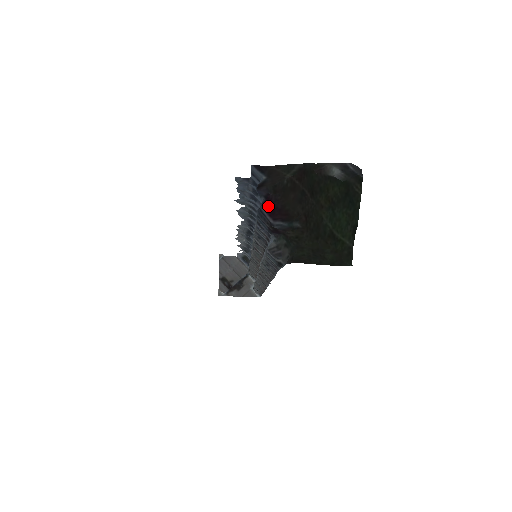
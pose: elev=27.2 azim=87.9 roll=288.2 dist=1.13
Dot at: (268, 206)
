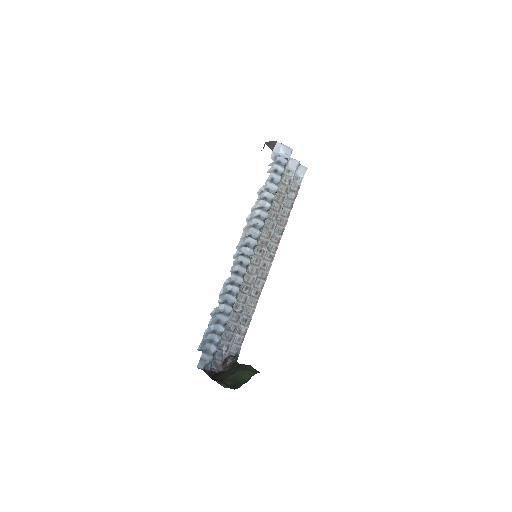
Dot at: (212, 372)
